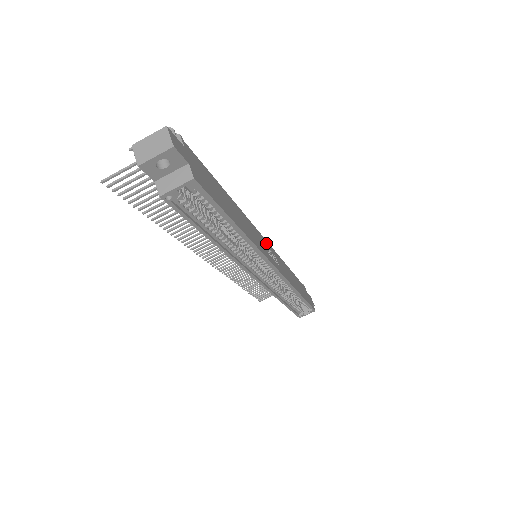
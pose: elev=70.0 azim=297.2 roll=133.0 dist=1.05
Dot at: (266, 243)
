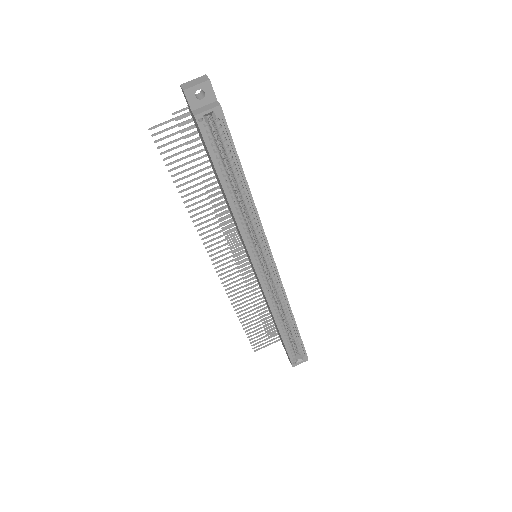
Dot at: occluded
